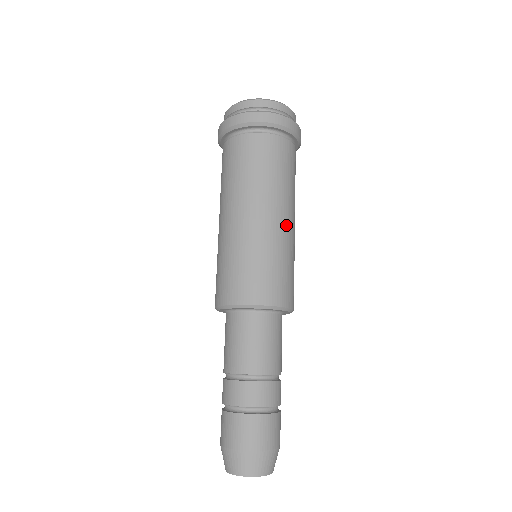
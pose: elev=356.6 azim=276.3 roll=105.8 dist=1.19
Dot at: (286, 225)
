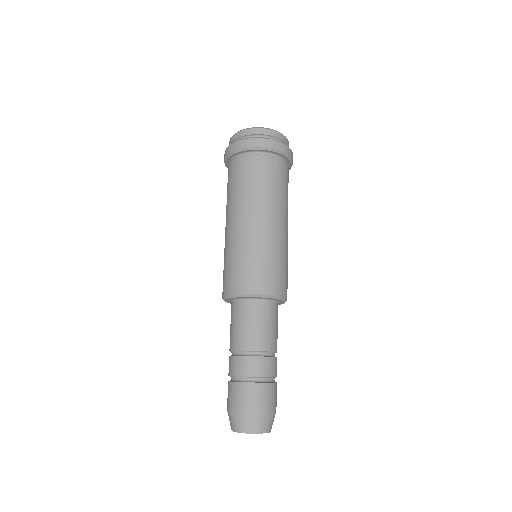
Dot at: (273, 228)
